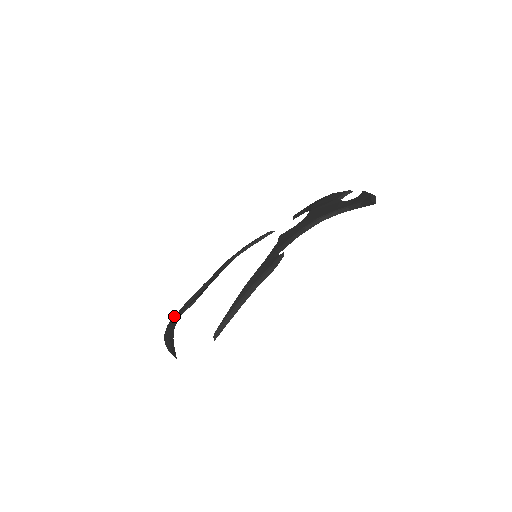
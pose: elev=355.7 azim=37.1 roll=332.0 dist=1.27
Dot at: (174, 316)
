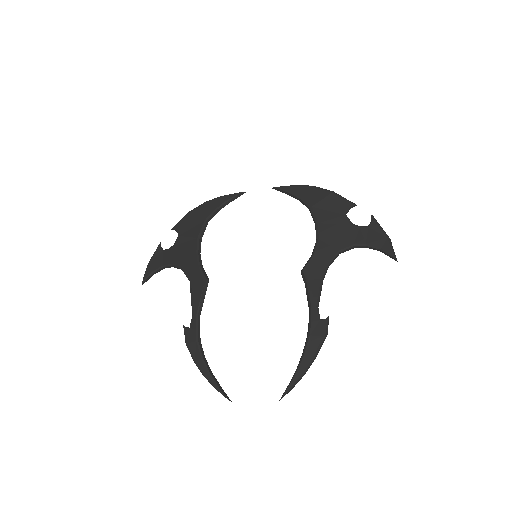
Dot at: (188, 330)
